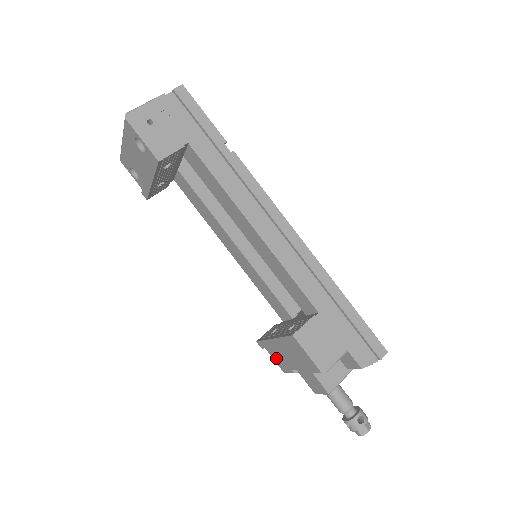
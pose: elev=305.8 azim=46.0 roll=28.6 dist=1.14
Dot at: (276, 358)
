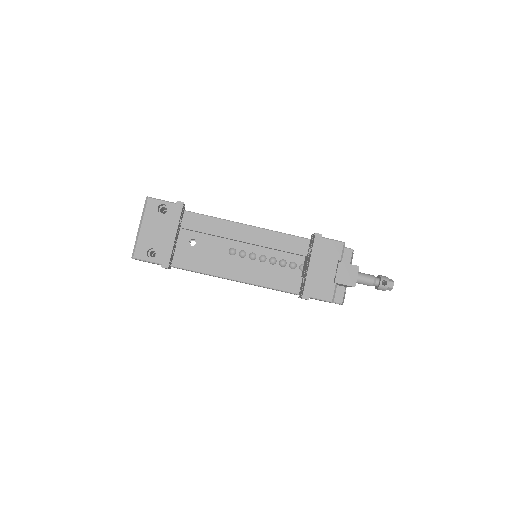
Dot at: (320, 292)
